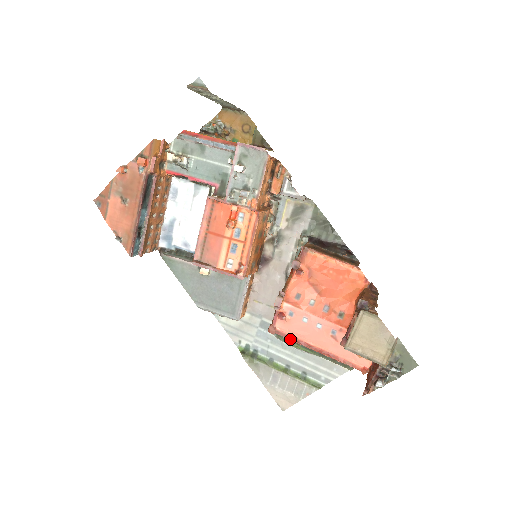
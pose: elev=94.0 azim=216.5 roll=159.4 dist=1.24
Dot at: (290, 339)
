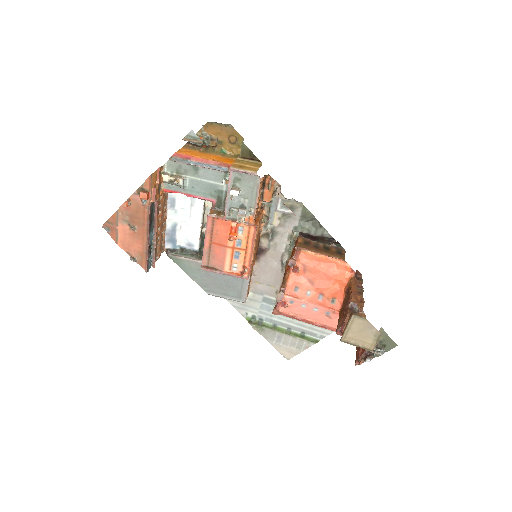
Dot at: occluded
